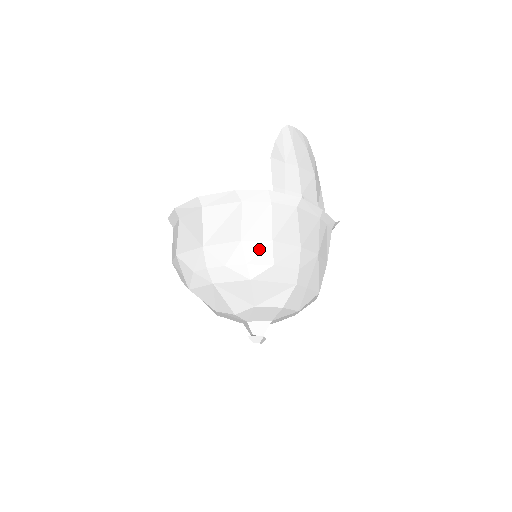
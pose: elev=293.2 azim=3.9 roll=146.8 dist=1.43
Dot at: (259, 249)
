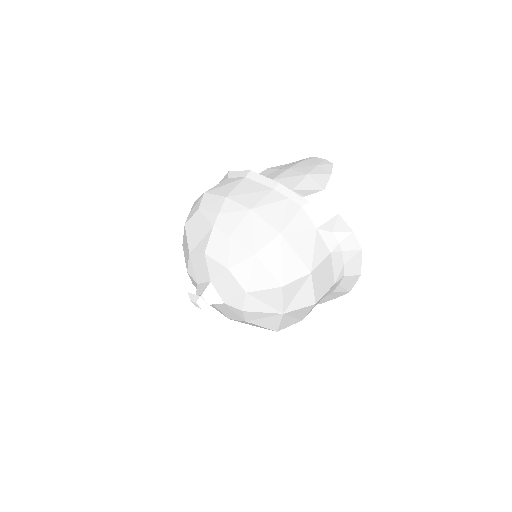
Dot at: (197, 202)
